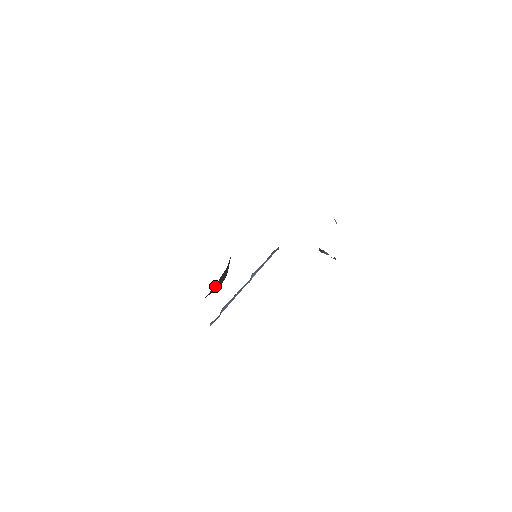
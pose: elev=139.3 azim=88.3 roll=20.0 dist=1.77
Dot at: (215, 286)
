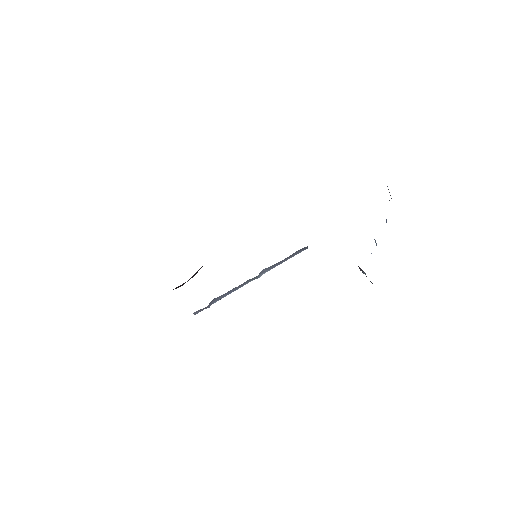
Dot at: (188, 280)
